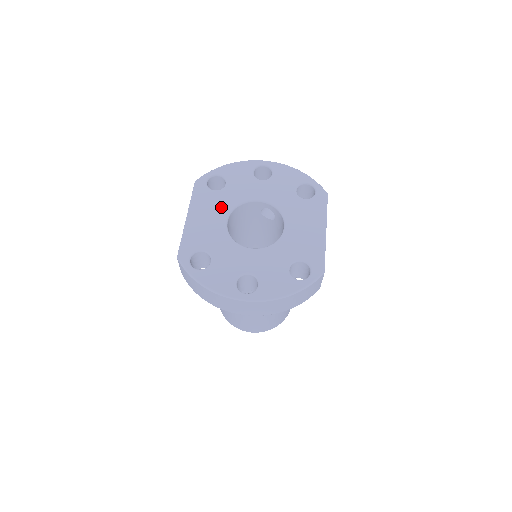
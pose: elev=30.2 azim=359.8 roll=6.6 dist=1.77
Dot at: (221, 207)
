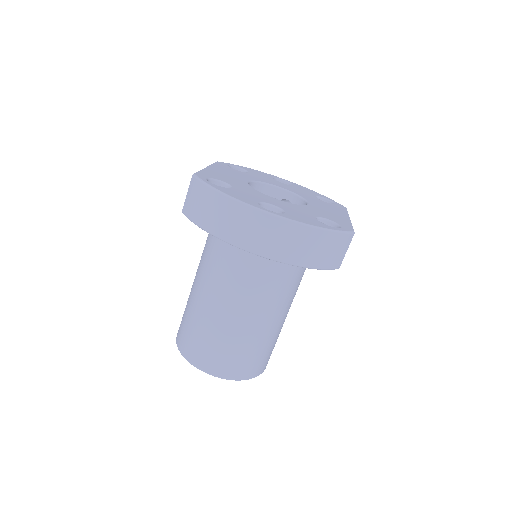
Dot at: (243, 176)
